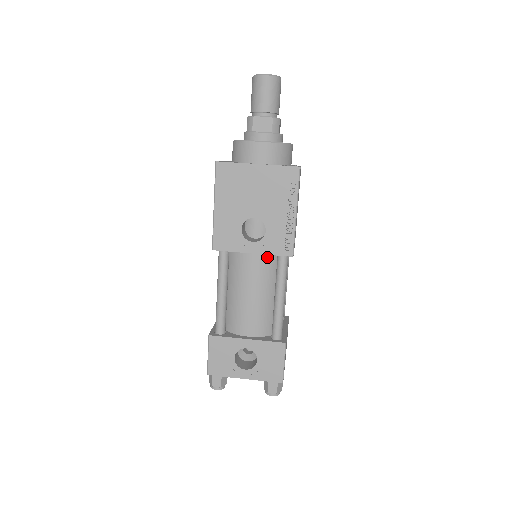
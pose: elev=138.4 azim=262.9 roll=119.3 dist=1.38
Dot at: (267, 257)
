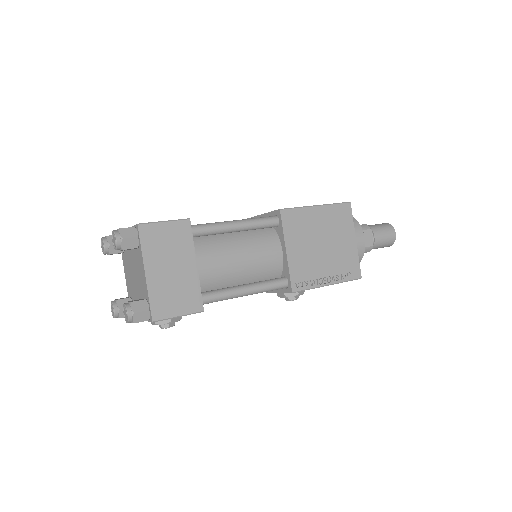
Dot at: occluded
